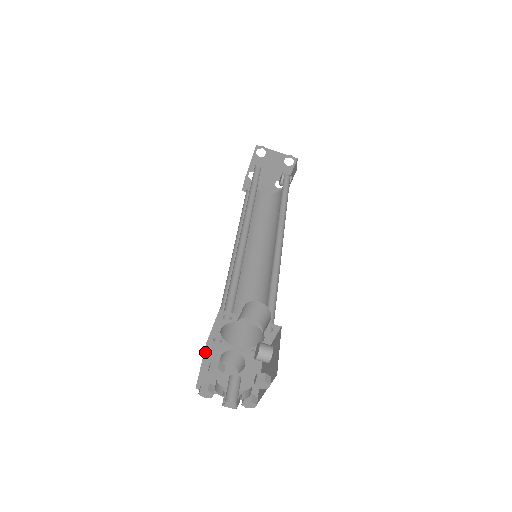
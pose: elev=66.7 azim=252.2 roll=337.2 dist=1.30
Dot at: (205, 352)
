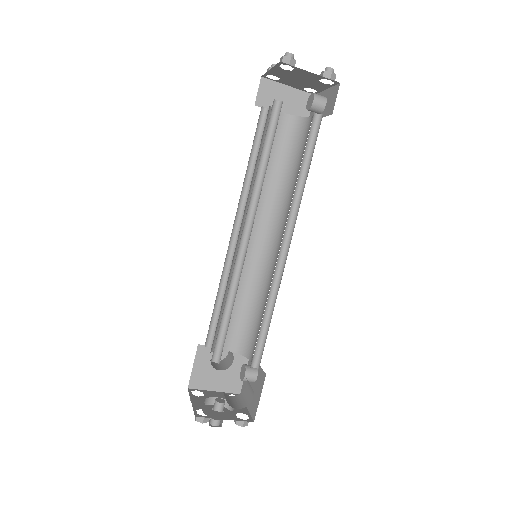
Dot at: (197, 354)
